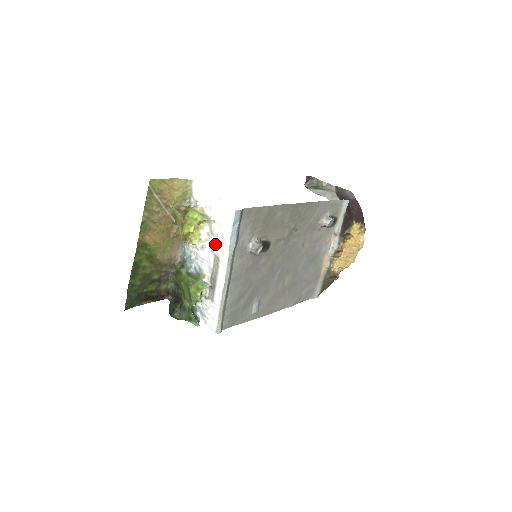
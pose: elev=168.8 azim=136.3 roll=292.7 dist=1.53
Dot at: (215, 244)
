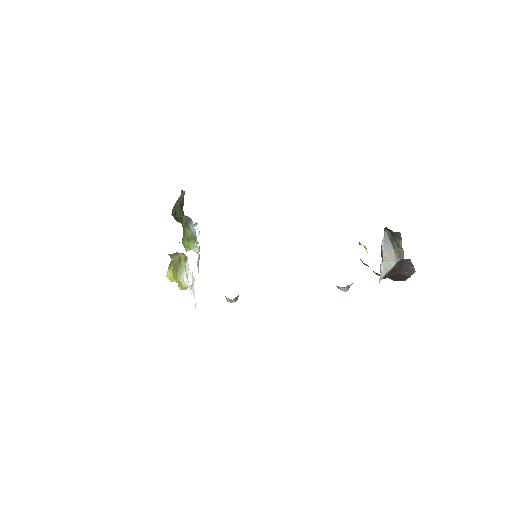
Dot at: occluded
